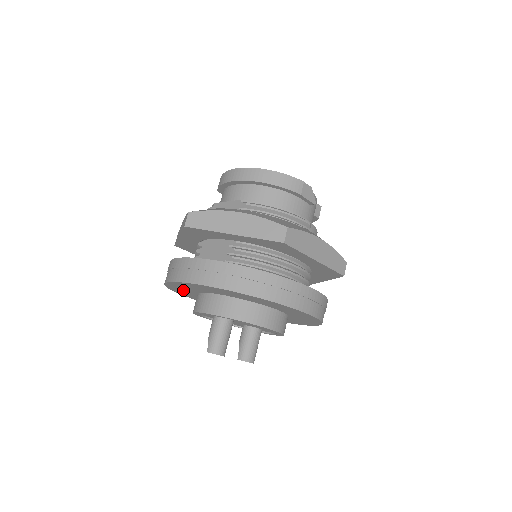
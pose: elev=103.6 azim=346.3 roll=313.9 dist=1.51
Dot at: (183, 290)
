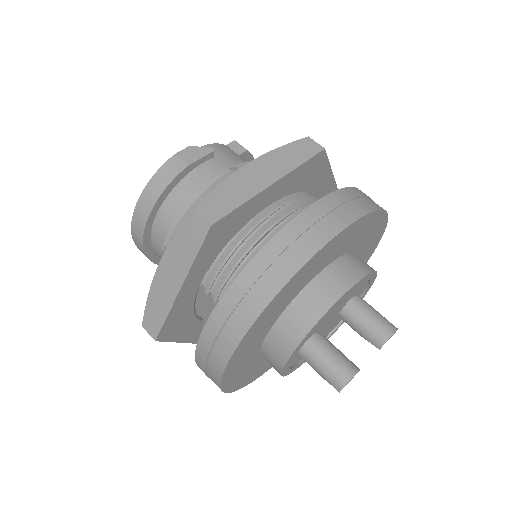
Dot at: (255, 370)
